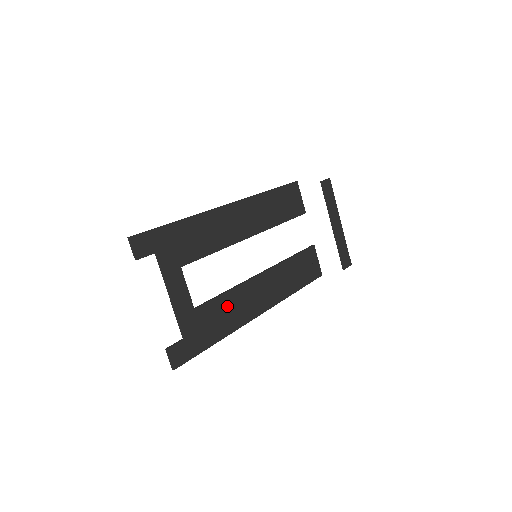
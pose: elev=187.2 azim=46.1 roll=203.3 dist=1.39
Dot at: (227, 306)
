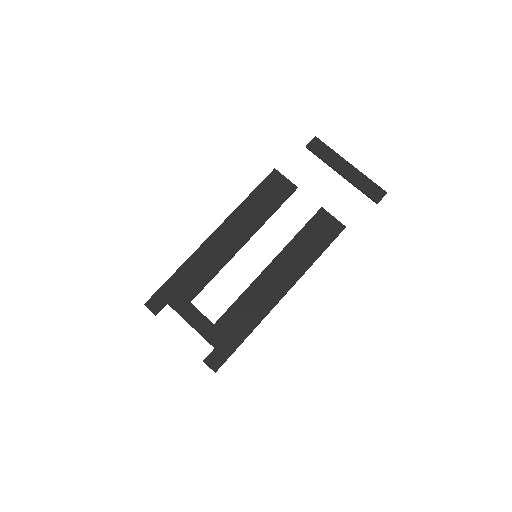
Dot at: (243, 308)
